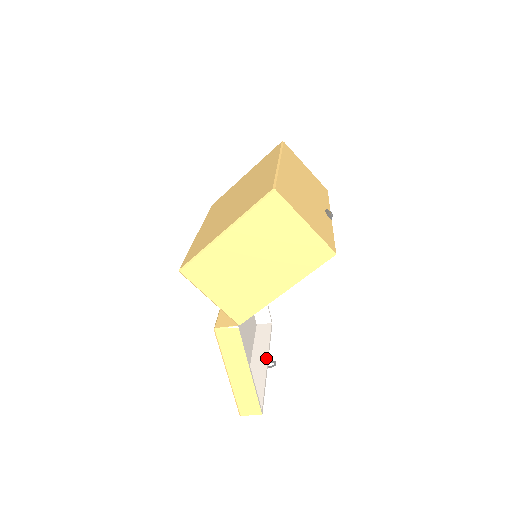
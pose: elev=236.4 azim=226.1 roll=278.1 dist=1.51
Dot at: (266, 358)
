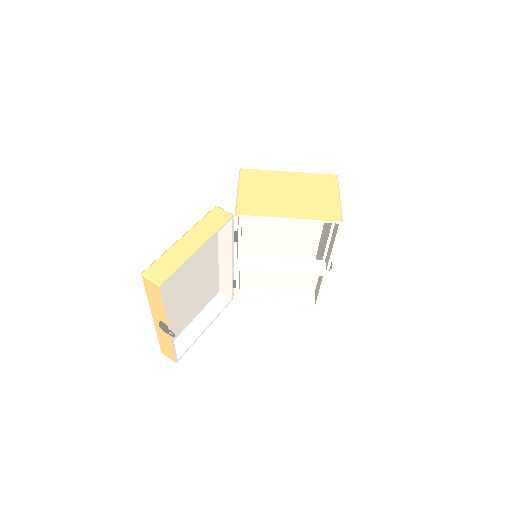
Dot at: (171, 329)
